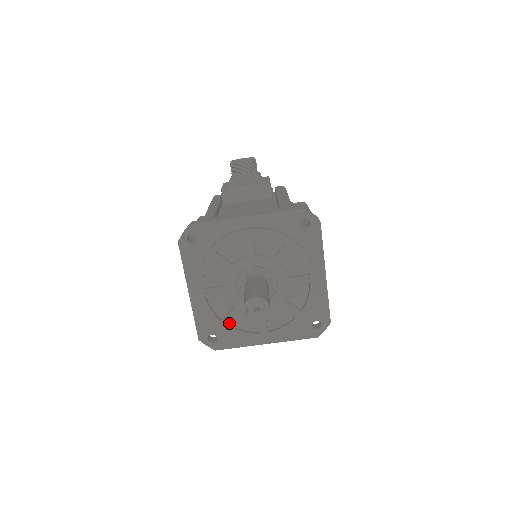
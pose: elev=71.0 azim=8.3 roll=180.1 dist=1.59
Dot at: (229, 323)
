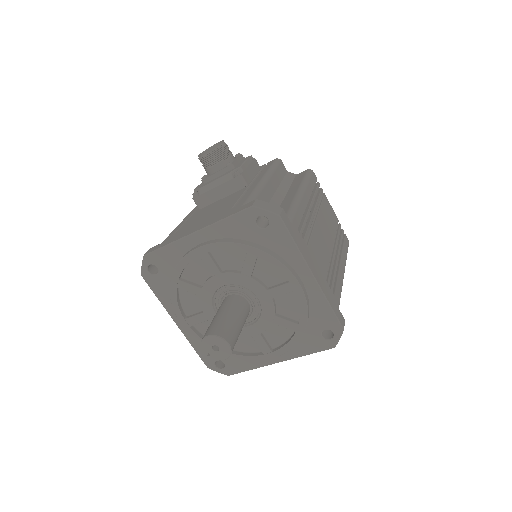
Dot at: occluded
